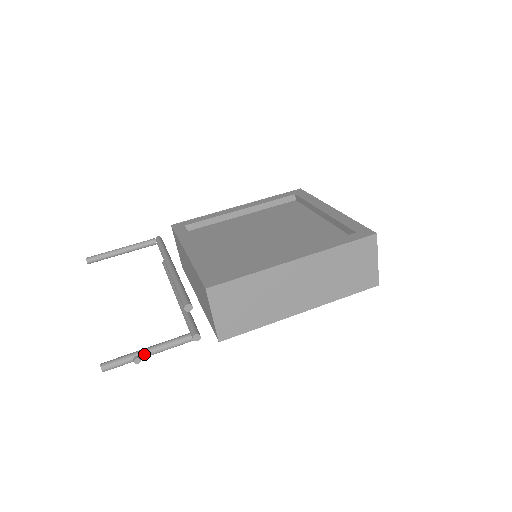
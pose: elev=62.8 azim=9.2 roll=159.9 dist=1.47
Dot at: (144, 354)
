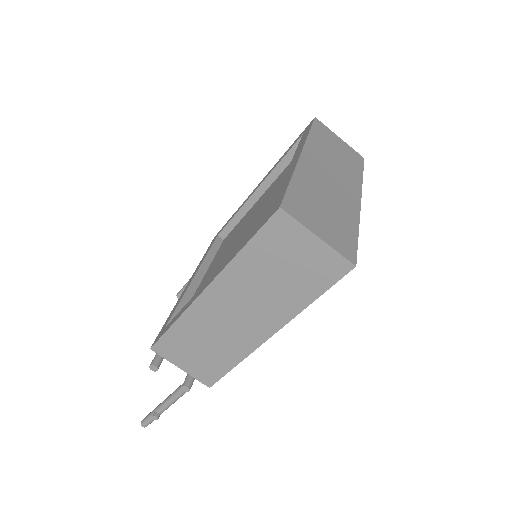
Dot at: (159, 410)
